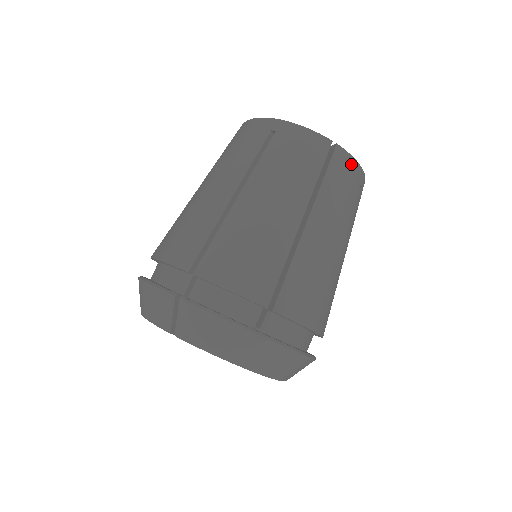
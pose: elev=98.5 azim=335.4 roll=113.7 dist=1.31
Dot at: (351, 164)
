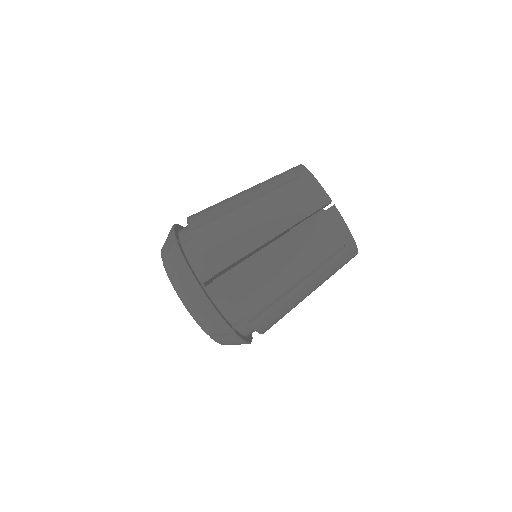
Dot at: occluded
